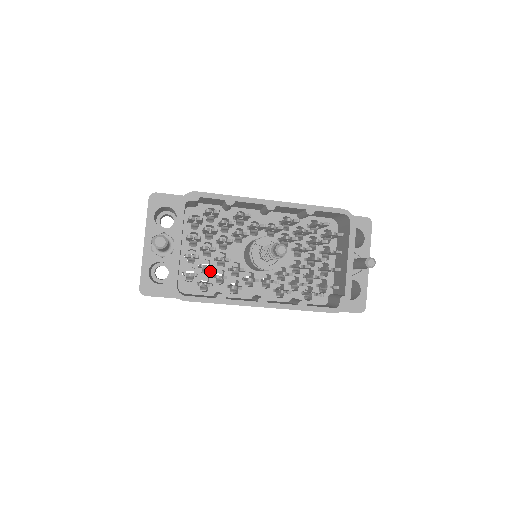
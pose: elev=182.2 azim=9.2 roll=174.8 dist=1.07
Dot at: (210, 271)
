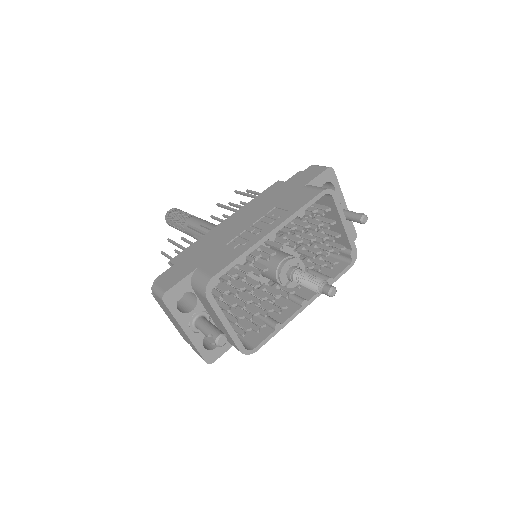
Dot at: occluded
